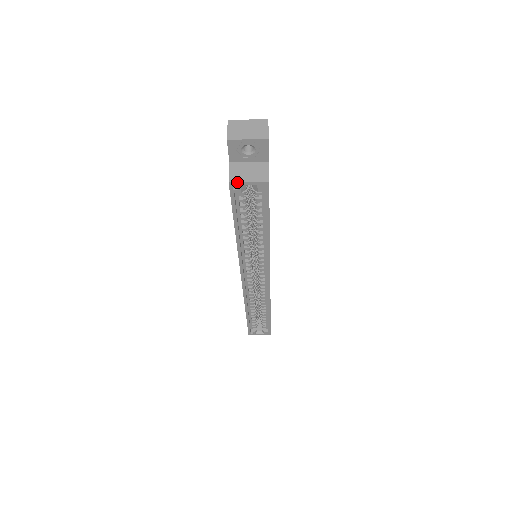
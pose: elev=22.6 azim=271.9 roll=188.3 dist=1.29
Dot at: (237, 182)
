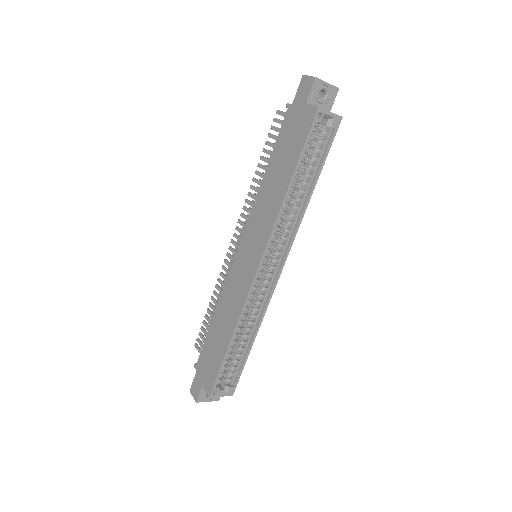
Dot at: (324, 109)
